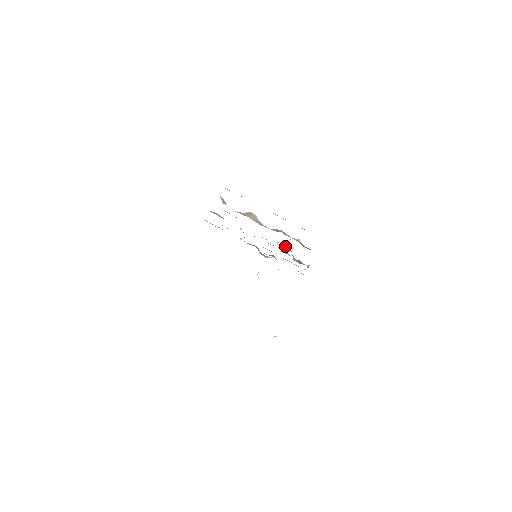
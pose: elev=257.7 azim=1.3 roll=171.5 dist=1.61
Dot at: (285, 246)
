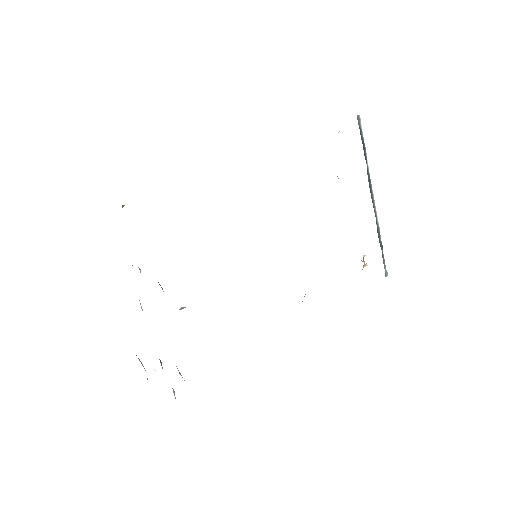
Dot at: occluded
